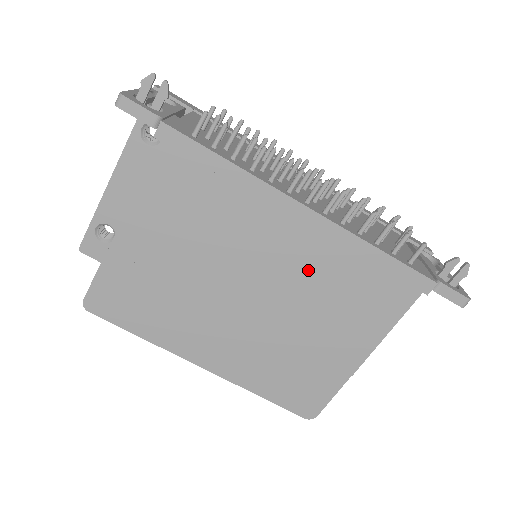
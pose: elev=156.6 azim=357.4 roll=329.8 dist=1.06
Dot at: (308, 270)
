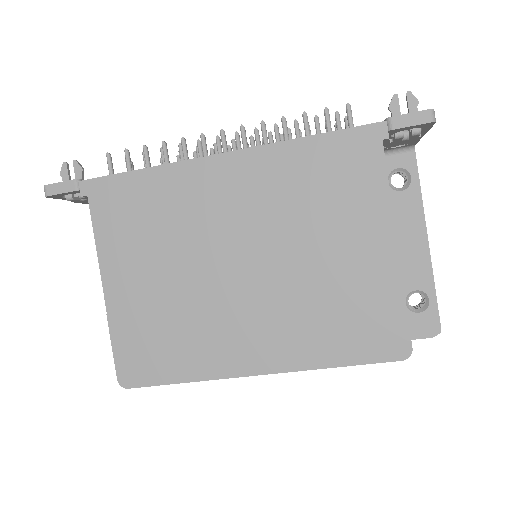
Dot at: (268, 203)
